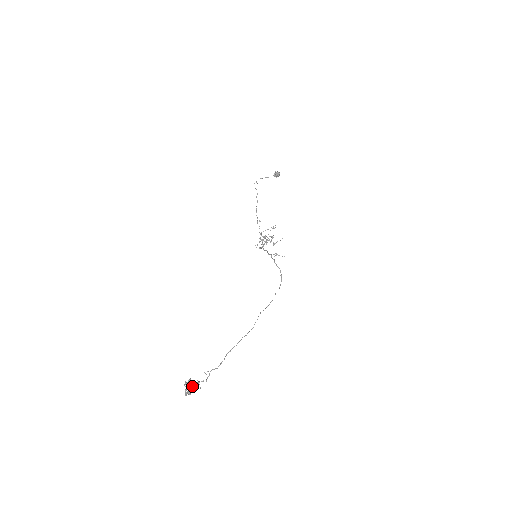
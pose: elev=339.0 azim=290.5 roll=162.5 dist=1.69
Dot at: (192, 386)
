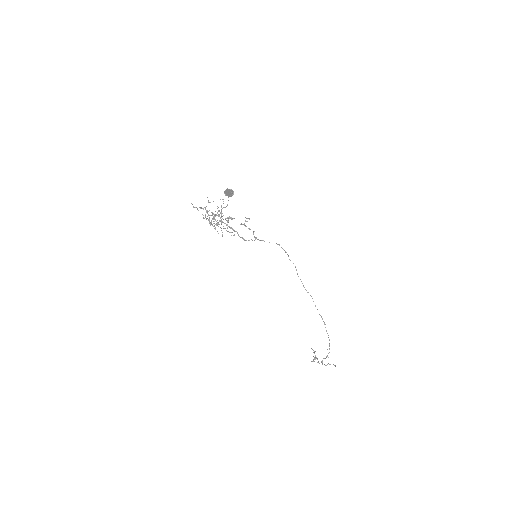
Dot at: occluded
